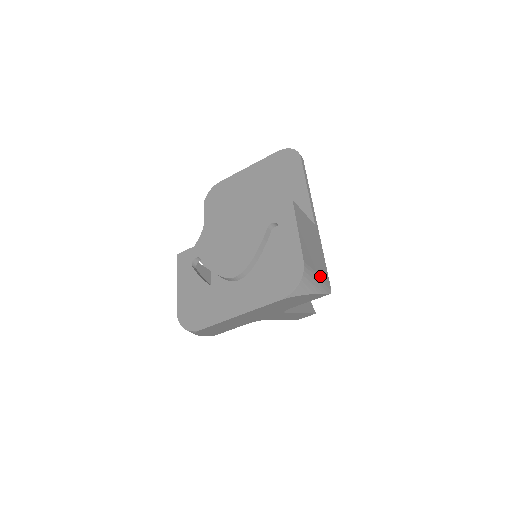
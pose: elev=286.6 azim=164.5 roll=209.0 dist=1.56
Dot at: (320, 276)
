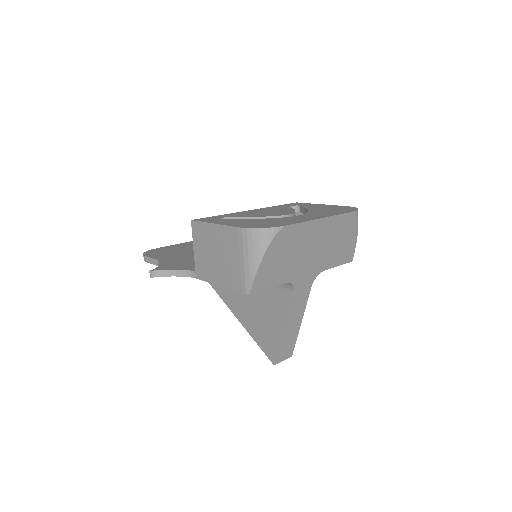
Dot at: occluded
